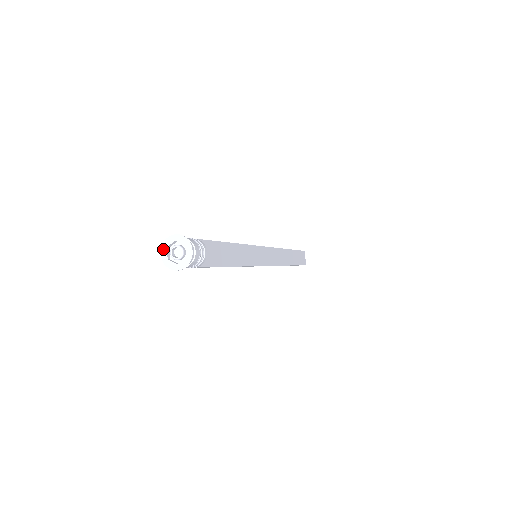
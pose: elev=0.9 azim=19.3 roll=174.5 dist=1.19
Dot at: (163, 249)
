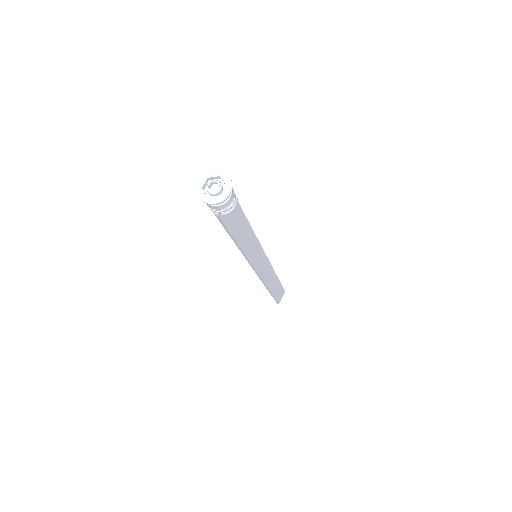
Dot at: (204, 177)
